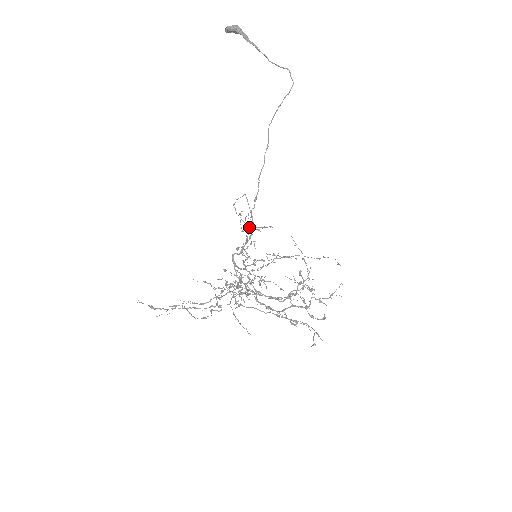
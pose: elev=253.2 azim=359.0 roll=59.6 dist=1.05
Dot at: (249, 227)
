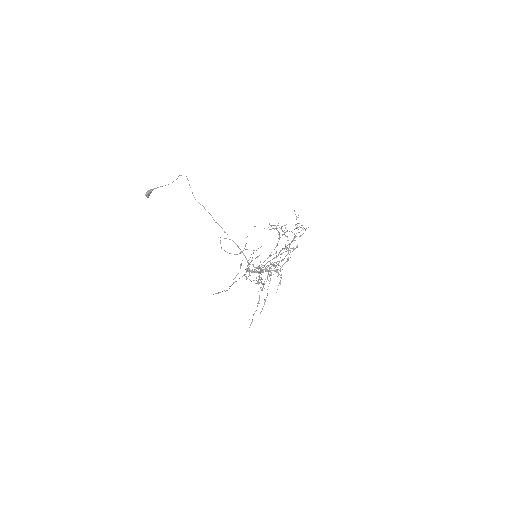
Dot at: occluded
